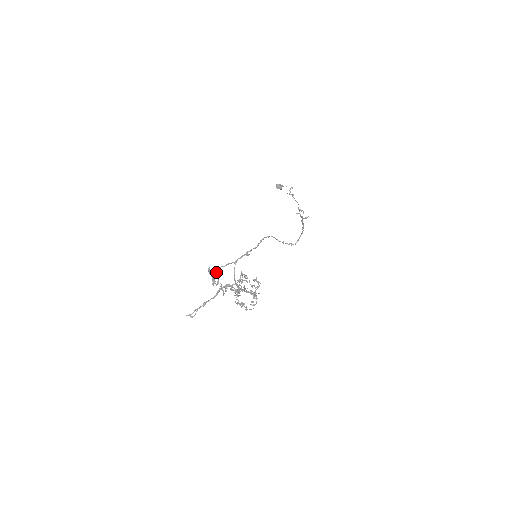
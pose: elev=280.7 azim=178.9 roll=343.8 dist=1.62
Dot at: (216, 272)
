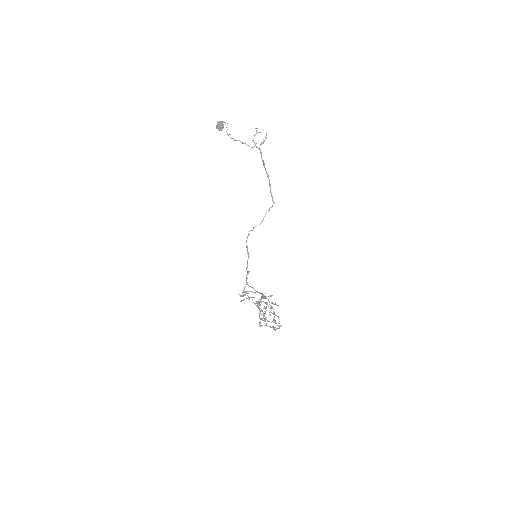
Dot at: (246, 292)
